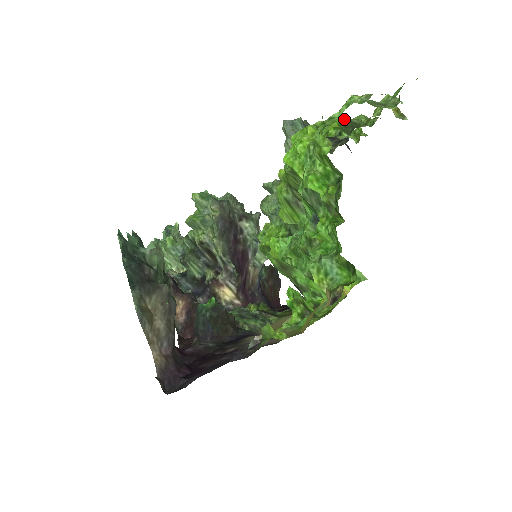
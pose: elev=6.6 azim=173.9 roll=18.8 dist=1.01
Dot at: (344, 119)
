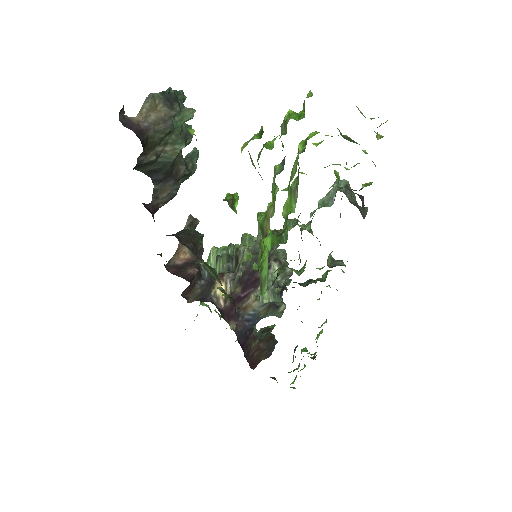
Dot at: occluded
